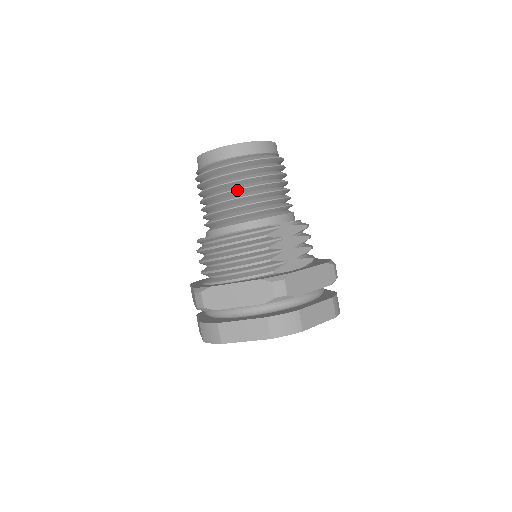
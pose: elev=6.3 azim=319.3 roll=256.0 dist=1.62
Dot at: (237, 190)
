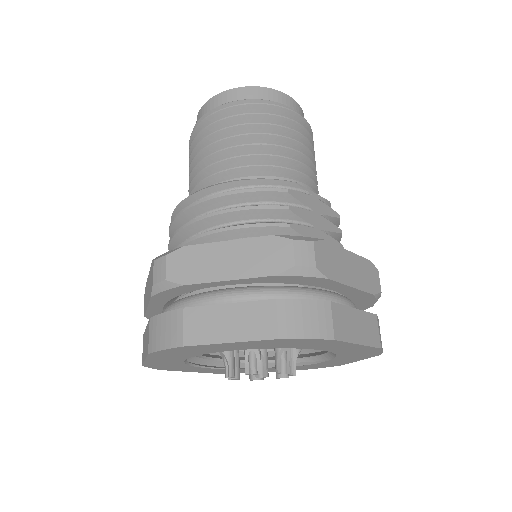
Dot at: (250, 135)
